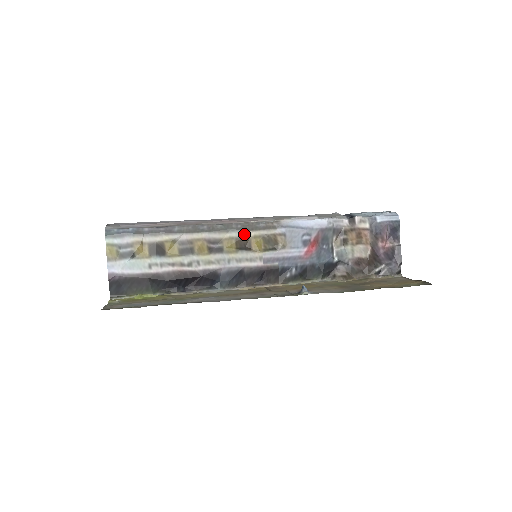
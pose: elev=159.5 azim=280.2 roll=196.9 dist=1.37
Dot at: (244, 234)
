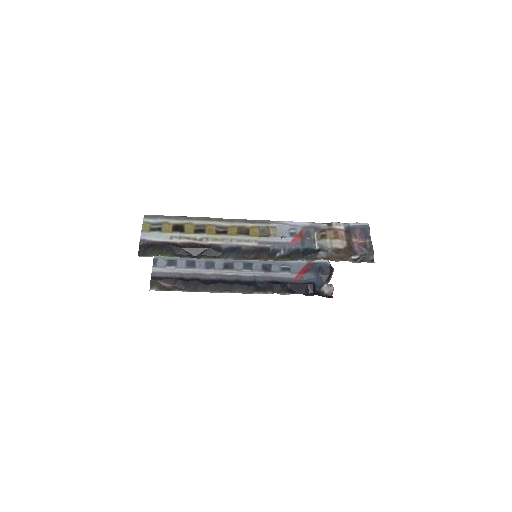
Dot at: (244, 225)
